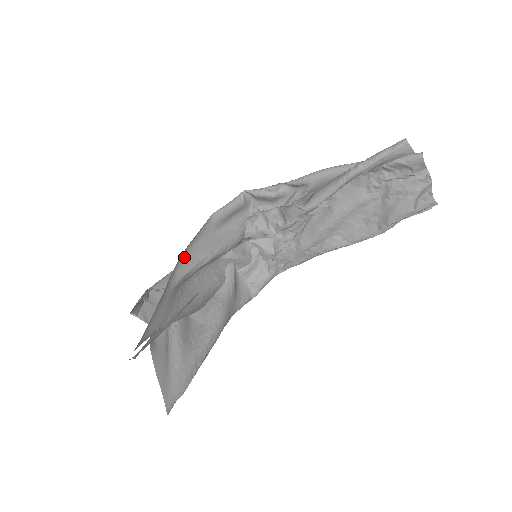
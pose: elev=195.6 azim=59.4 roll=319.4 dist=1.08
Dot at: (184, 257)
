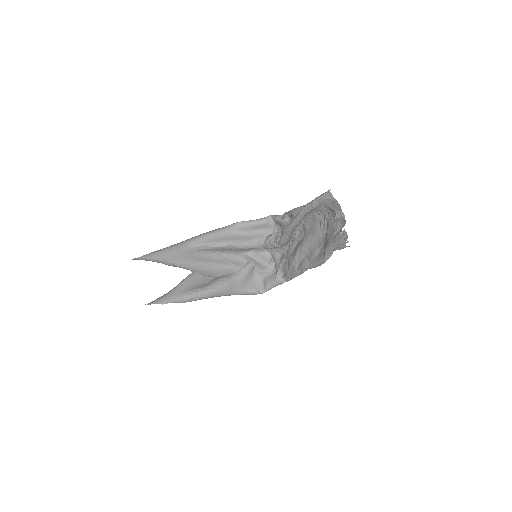
Dot at: (207, 237)
